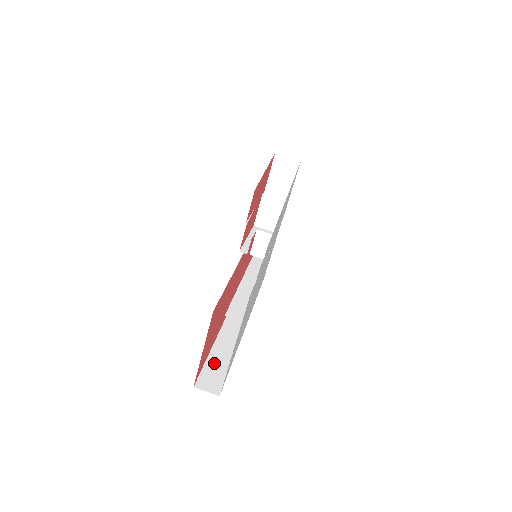
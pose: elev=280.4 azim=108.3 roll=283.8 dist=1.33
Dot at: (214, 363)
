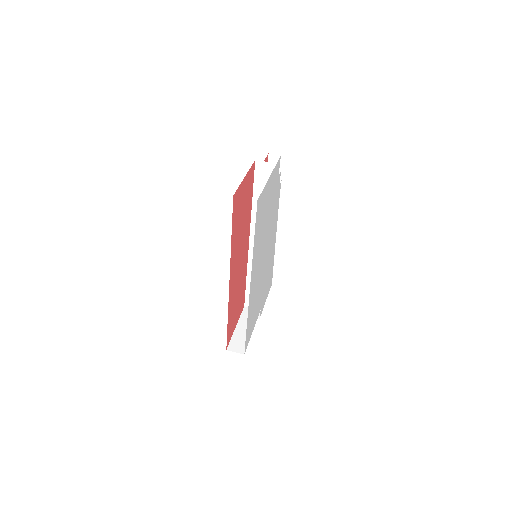
Dot at: occluded
